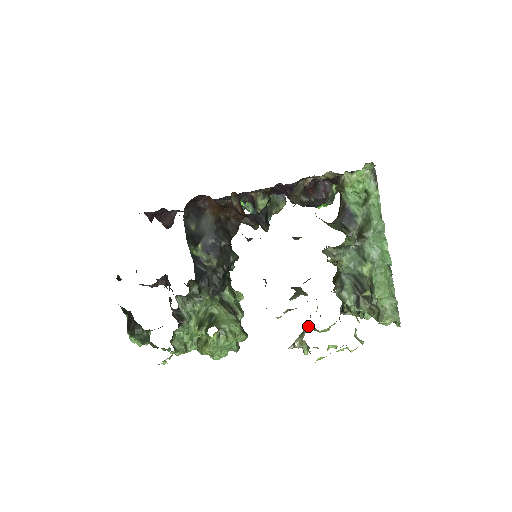
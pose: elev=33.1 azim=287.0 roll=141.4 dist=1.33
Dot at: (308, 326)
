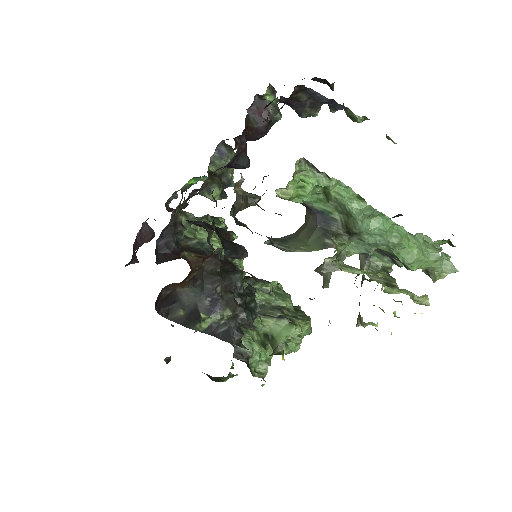
Dot at: (361, 319)
